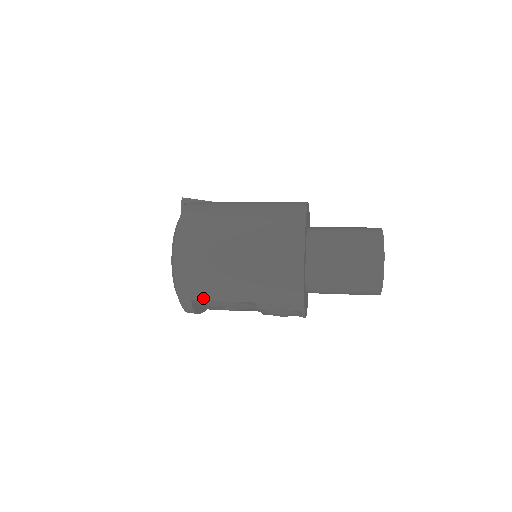
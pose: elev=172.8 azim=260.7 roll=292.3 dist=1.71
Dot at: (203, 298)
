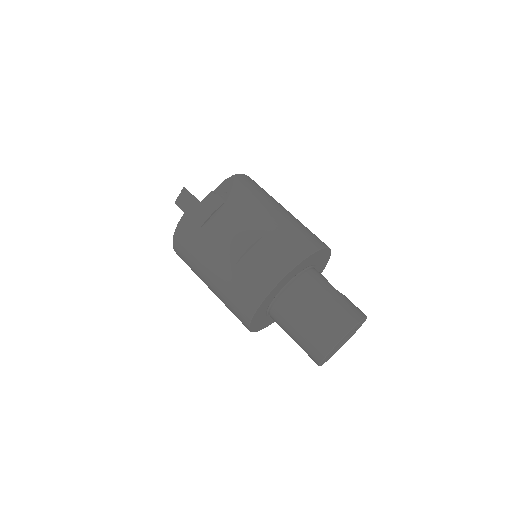
Dot at: occluded
